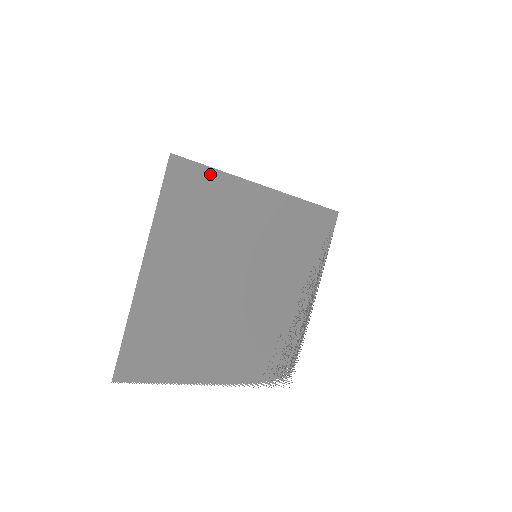
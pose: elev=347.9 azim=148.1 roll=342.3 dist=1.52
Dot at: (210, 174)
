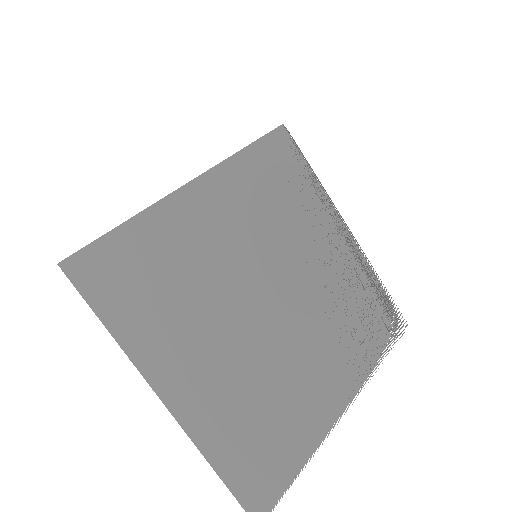
Dot at: (123, 235)
